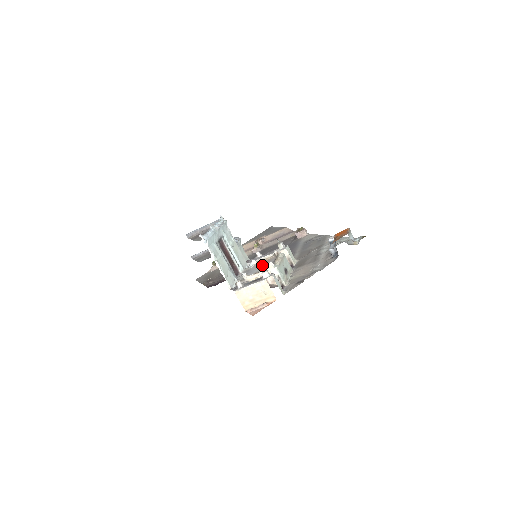
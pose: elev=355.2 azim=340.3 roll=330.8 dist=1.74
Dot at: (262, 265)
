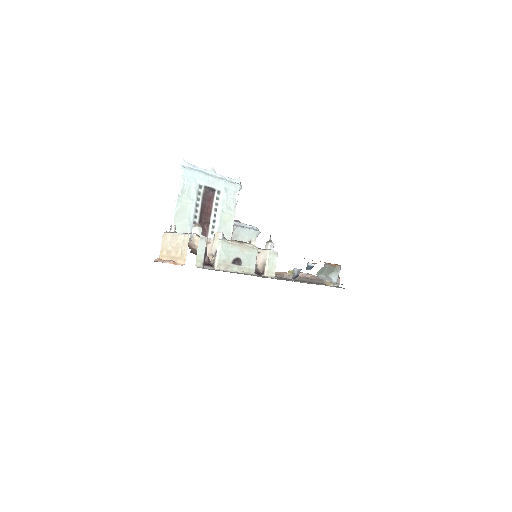
Dot at: occluded
